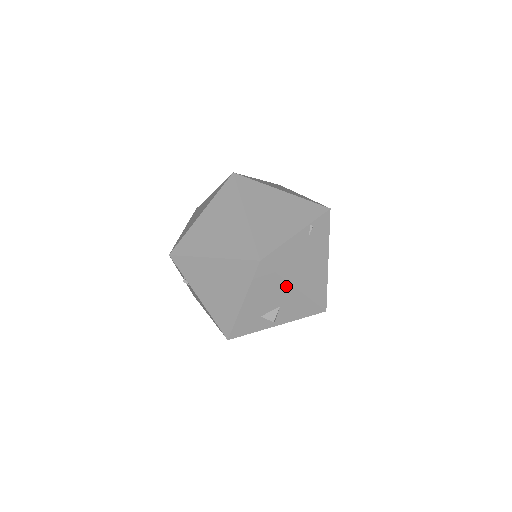
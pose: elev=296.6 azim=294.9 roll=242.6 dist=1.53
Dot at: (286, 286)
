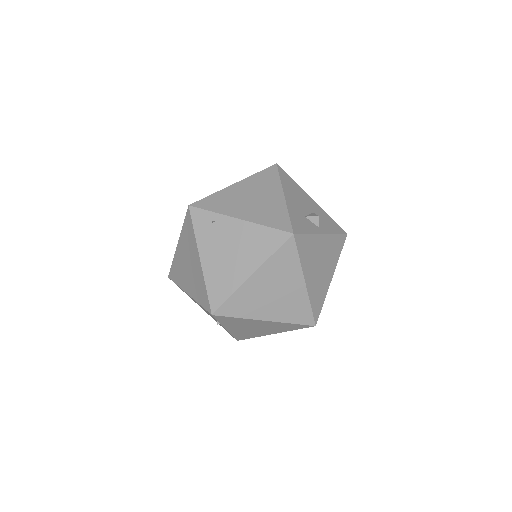
Dot at: (305, 195)
